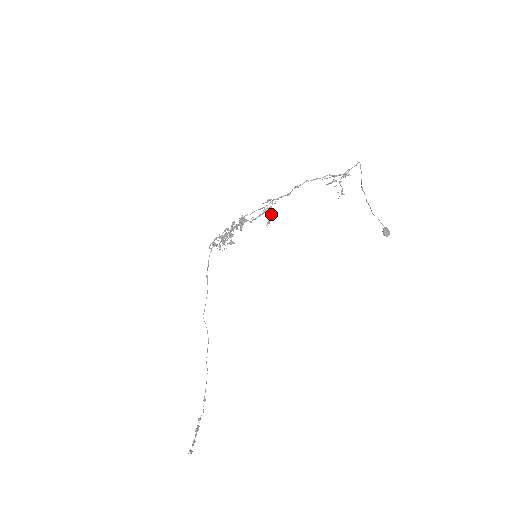
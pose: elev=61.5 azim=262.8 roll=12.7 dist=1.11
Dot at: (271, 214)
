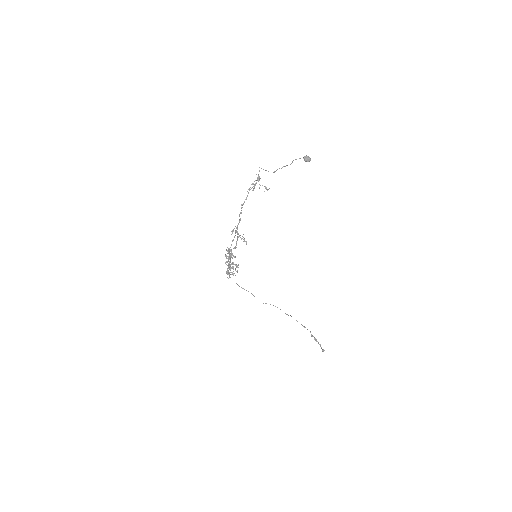
Dot at: occluded
